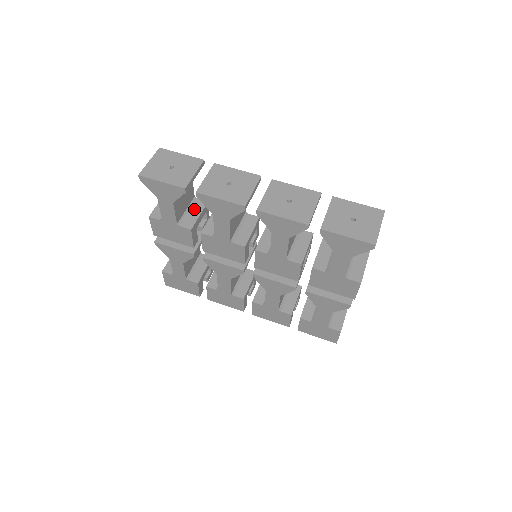
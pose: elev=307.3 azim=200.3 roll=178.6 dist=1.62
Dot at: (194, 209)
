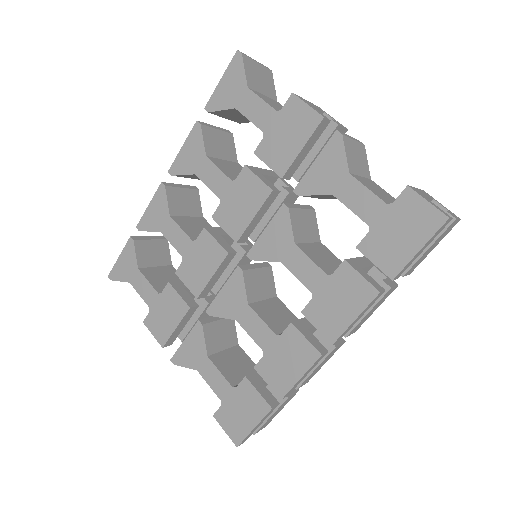
Dot at: occluded
